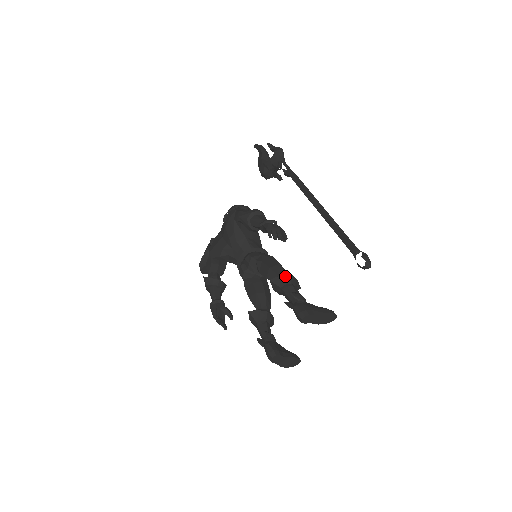
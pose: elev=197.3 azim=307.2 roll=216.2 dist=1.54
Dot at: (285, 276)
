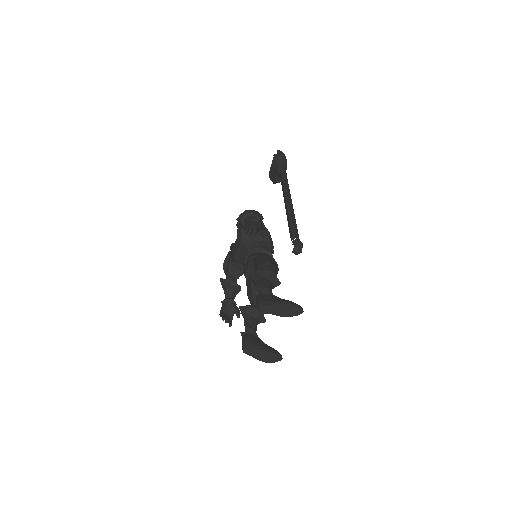
Dot at: (261, 271)
